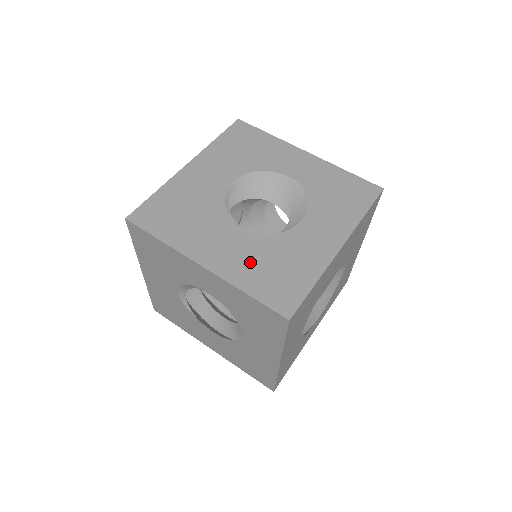
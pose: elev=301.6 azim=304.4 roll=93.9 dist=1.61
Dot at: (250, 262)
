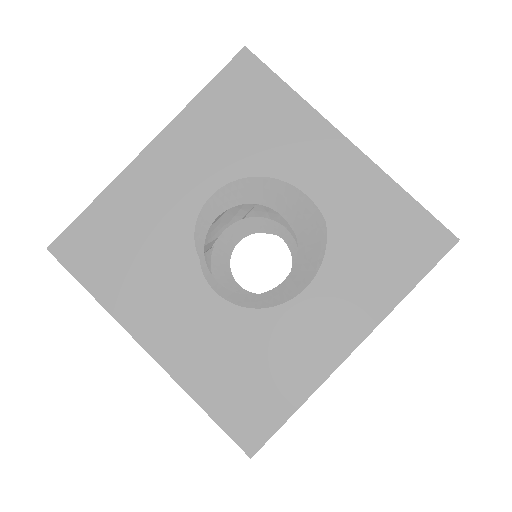
Dot at: (214, 354)
